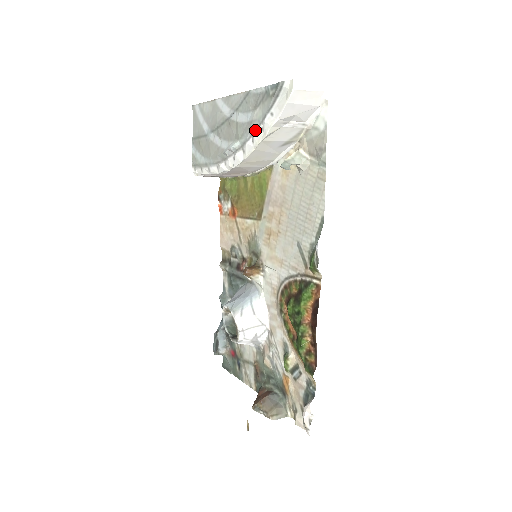
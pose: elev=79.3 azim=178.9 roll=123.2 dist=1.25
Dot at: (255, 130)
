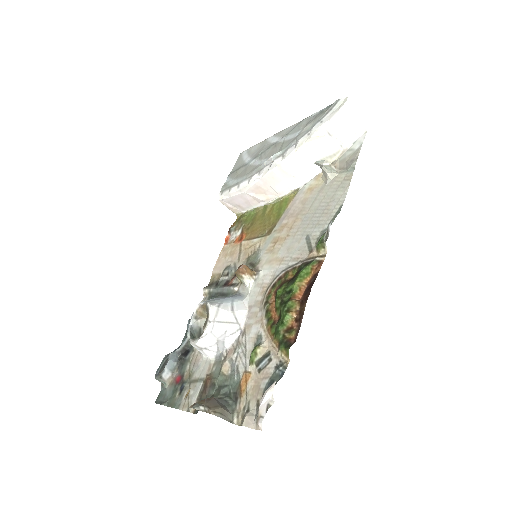
Dot at: (301, 137)
